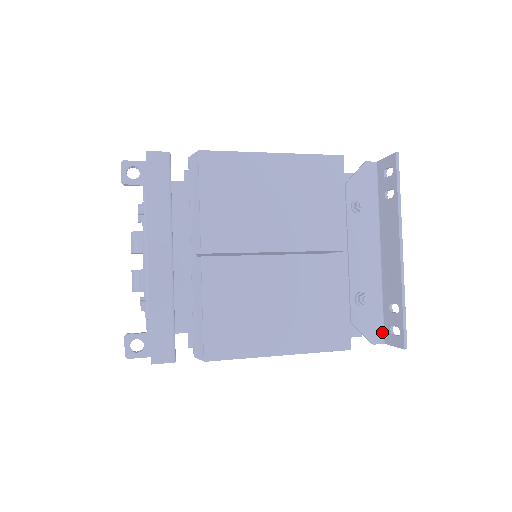
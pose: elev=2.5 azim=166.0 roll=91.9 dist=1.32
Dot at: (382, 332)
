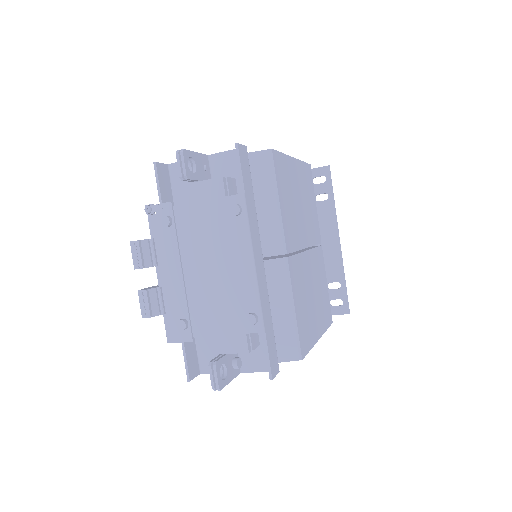
Dot at: occluded
